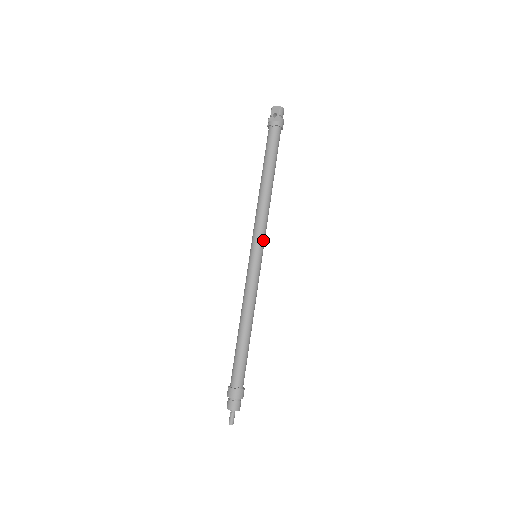
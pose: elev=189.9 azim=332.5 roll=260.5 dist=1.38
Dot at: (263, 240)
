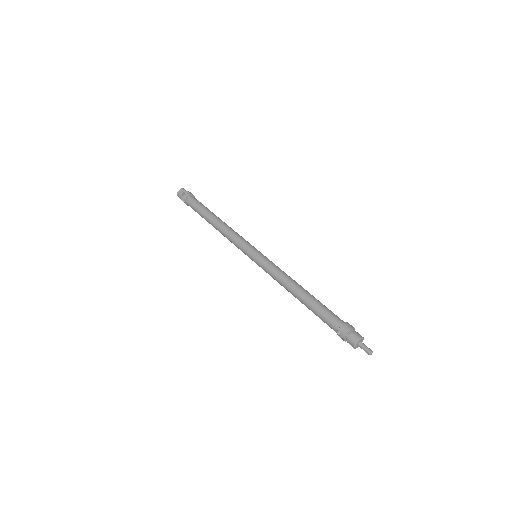
Dot at: (250, 244)
